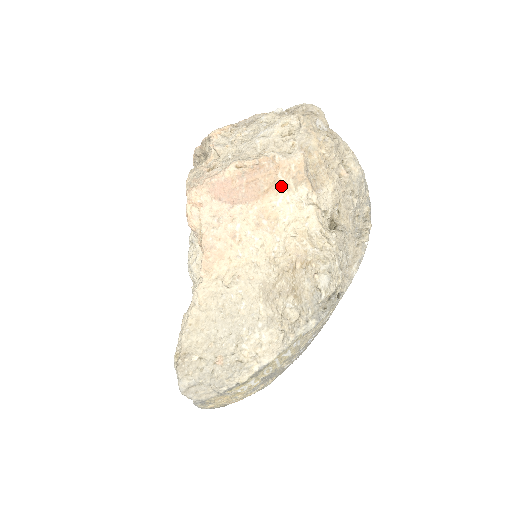
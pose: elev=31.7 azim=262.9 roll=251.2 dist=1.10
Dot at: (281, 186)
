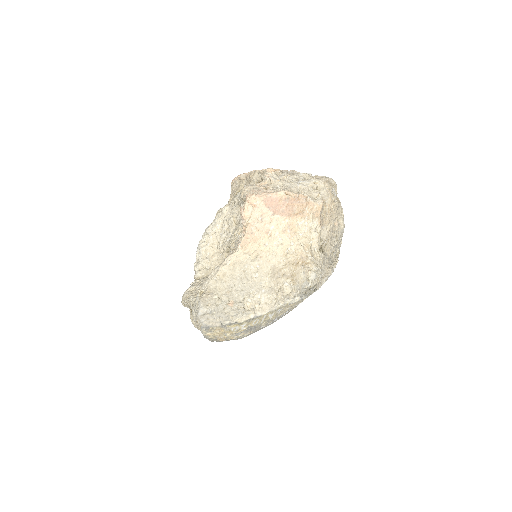
Dot at: (305, 215)
